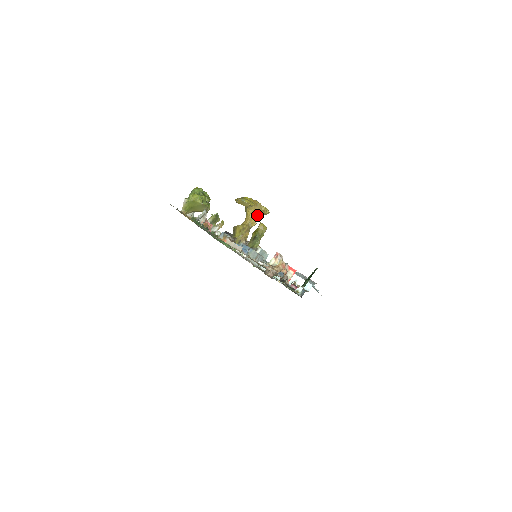
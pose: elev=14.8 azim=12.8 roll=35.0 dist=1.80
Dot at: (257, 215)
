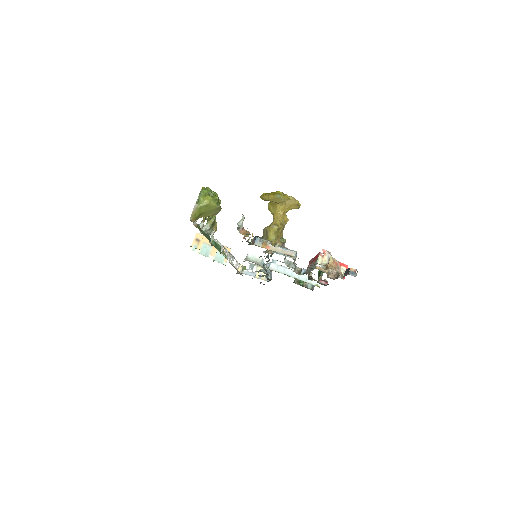
Dot at: (287, 211)
